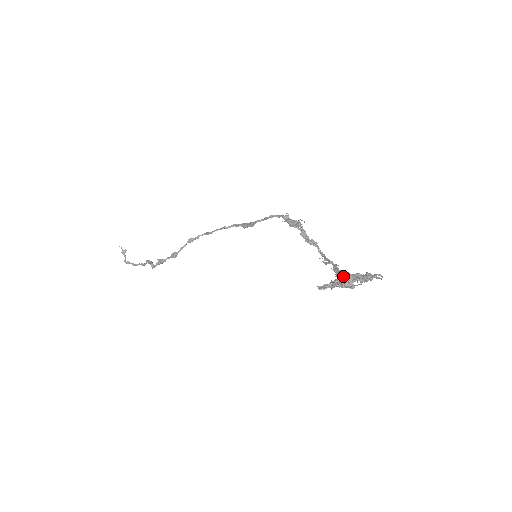
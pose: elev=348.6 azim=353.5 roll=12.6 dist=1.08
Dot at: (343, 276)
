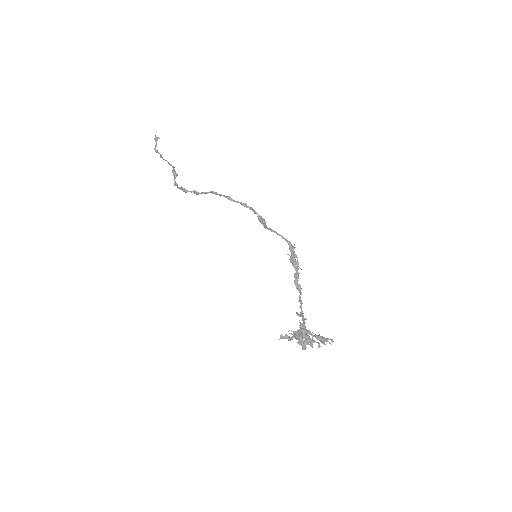
Dot at: (301, 340)
